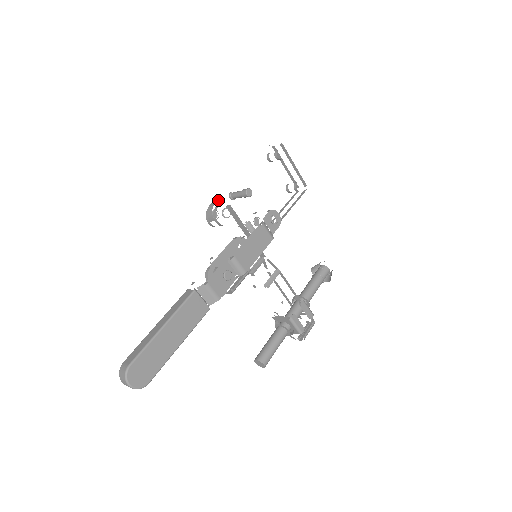
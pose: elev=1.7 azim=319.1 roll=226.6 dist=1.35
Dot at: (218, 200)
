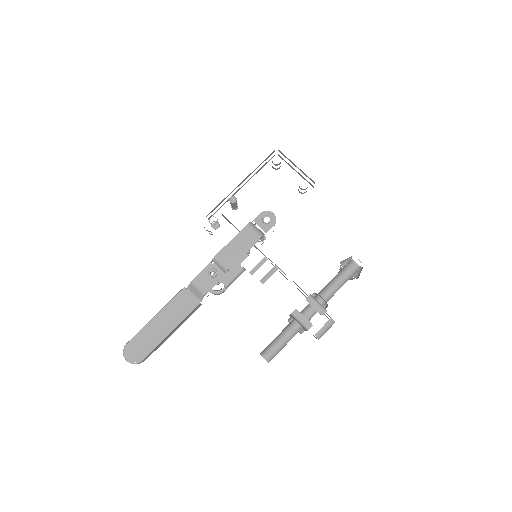
Dot at: (210, 212)
